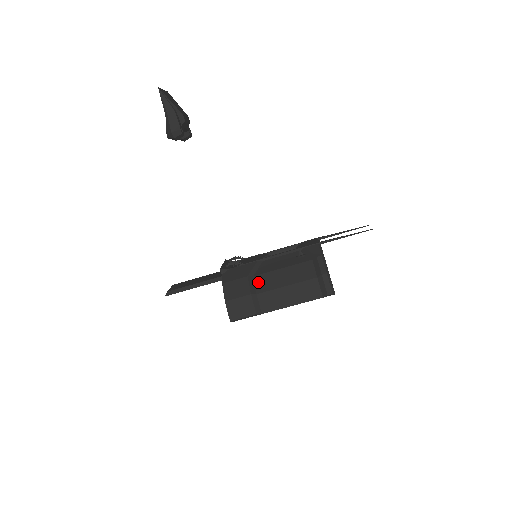
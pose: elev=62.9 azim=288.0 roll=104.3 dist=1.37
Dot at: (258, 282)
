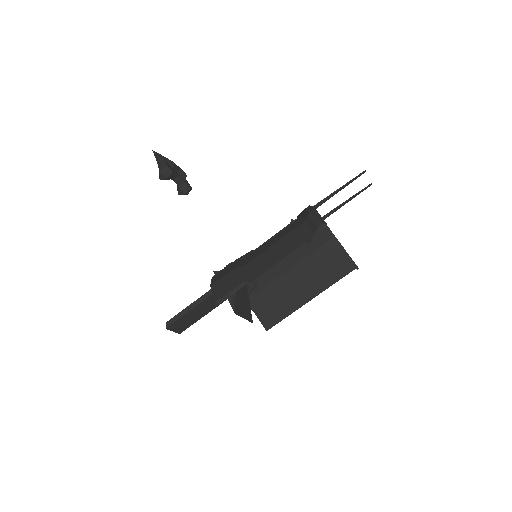
Dot at: (247, 259)
